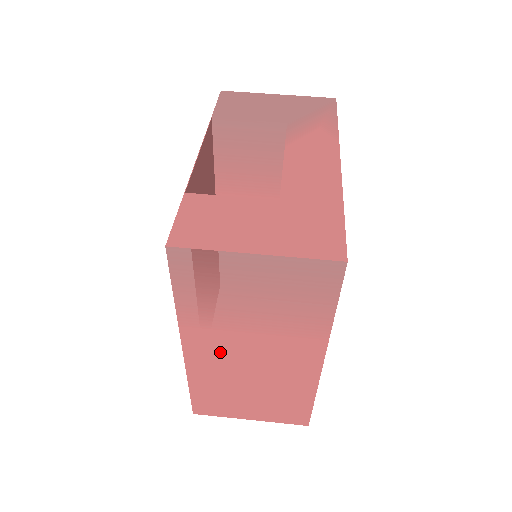
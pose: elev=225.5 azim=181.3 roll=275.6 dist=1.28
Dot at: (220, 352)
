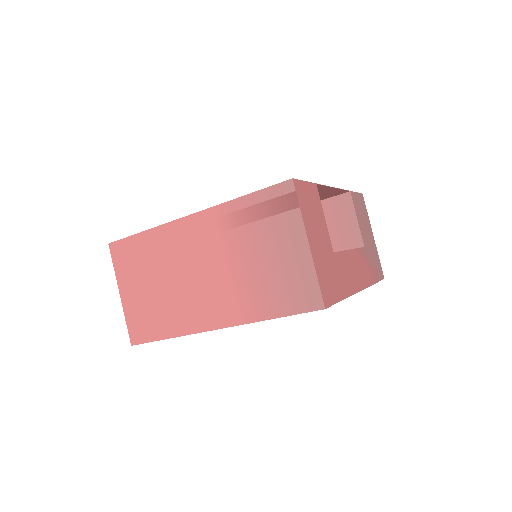
Dot at: (196, 246)
